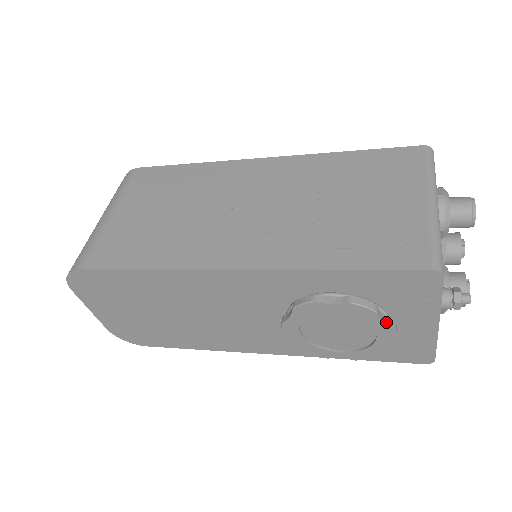
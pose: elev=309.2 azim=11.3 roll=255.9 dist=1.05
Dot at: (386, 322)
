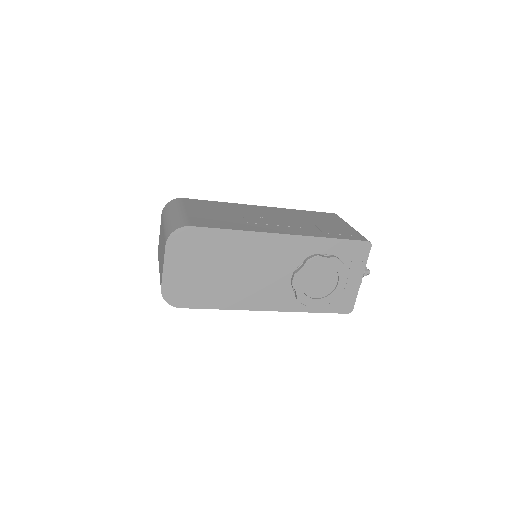
Dot at: occluded
